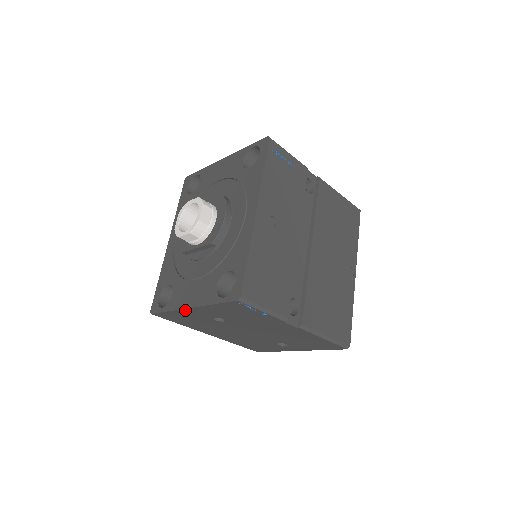
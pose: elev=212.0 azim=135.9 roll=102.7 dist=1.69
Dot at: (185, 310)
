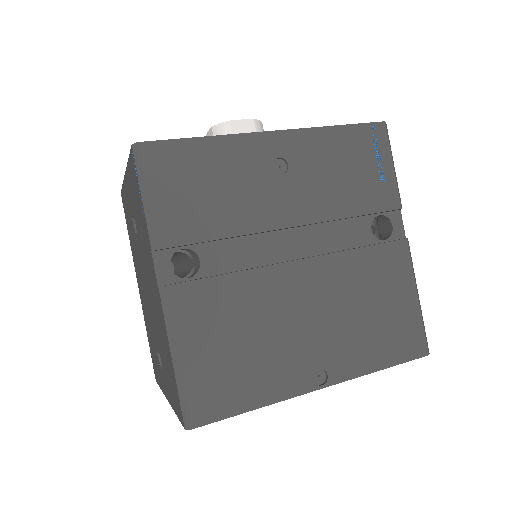
Dot at: (125, 182)
